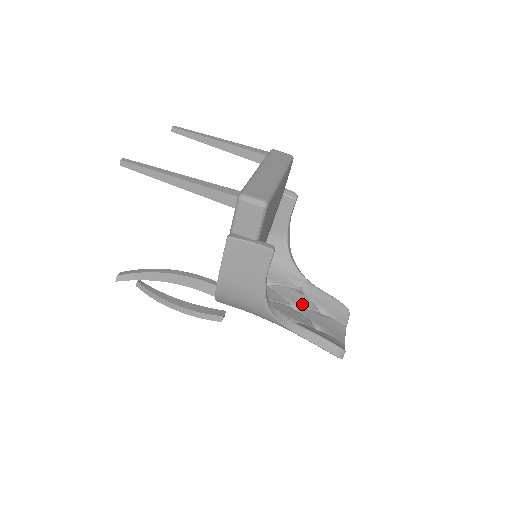
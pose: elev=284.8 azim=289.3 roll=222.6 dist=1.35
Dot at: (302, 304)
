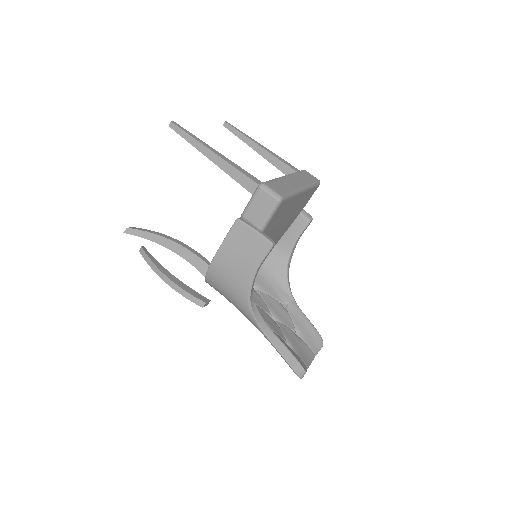
Dot at: (282, 318)
